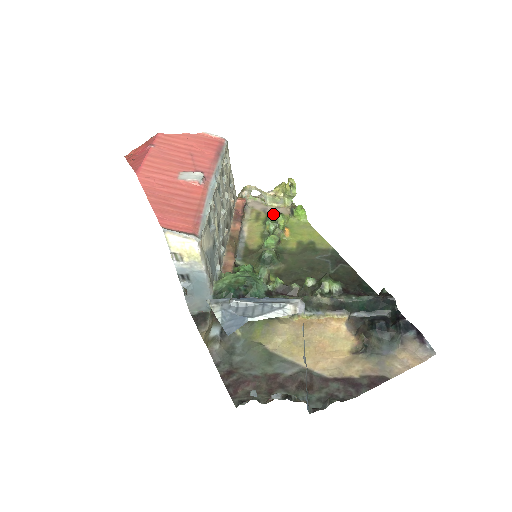
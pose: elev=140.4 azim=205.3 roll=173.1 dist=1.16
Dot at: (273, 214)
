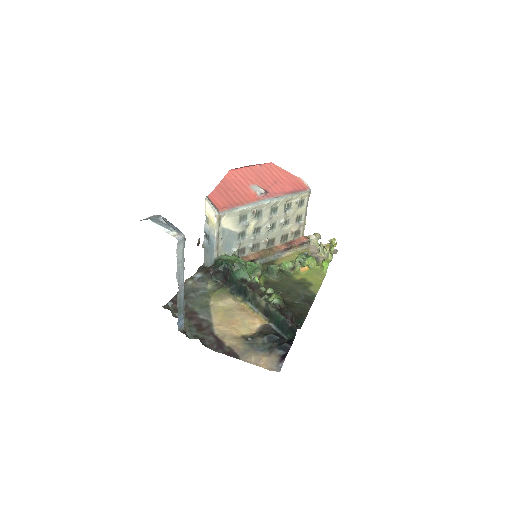
Dot at: occluded
